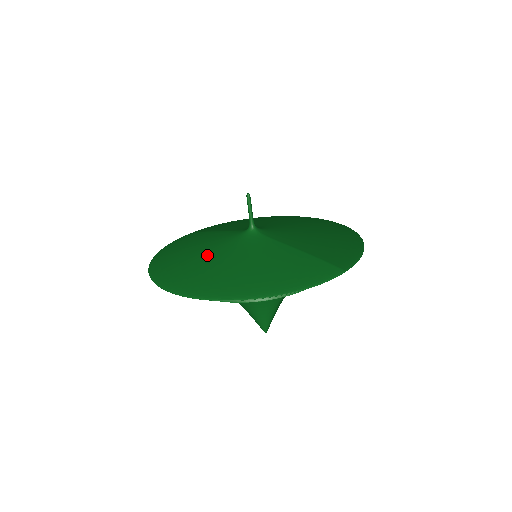
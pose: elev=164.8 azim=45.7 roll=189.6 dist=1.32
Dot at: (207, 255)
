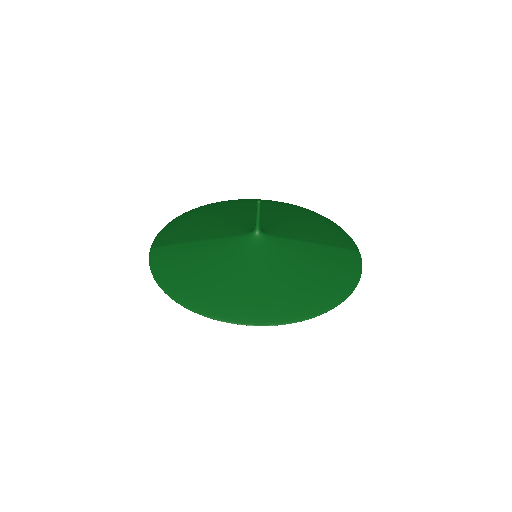
Dot at: (248, 274)
